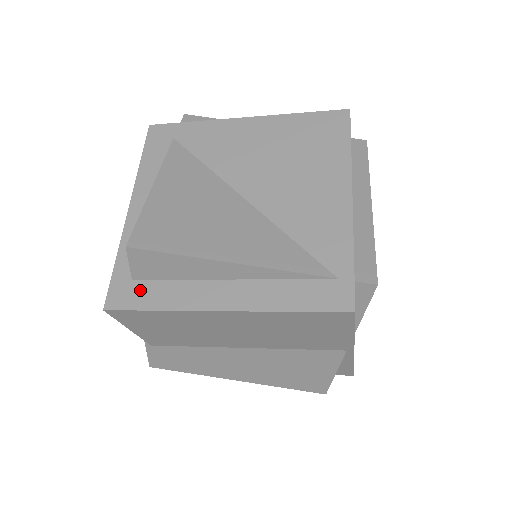
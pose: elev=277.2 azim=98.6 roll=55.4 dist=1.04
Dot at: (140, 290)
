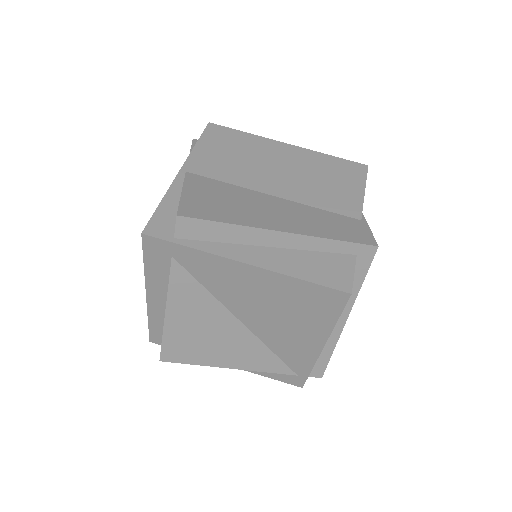
Dot at: occluded
